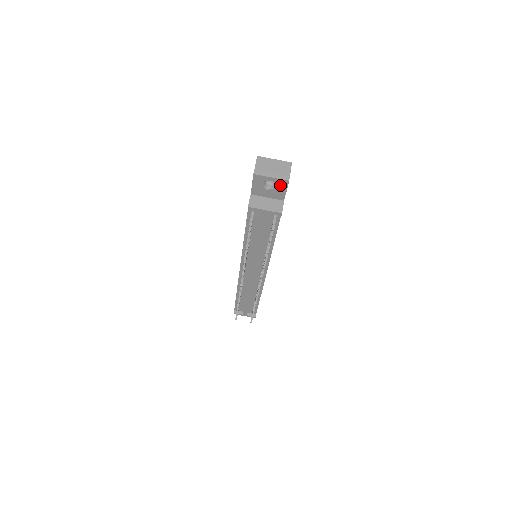
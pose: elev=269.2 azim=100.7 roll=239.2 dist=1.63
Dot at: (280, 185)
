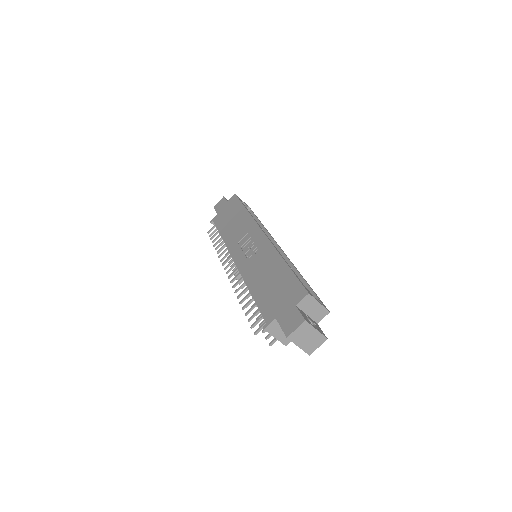
Dot at: occluded
